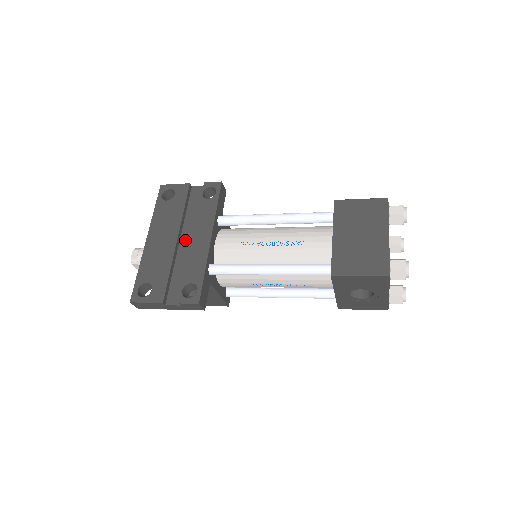
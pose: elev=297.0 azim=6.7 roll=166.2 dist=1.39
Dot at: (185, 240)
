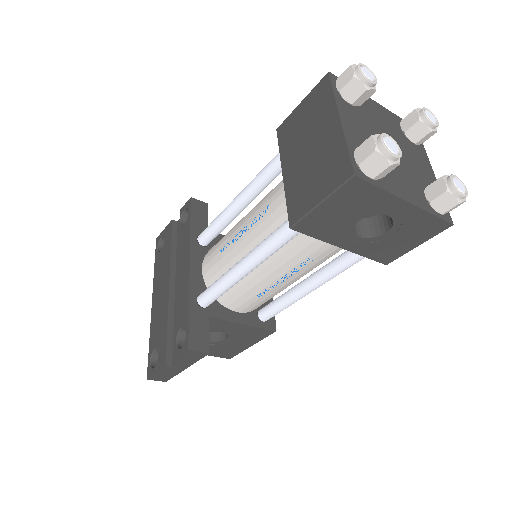
Dot at: occluded
